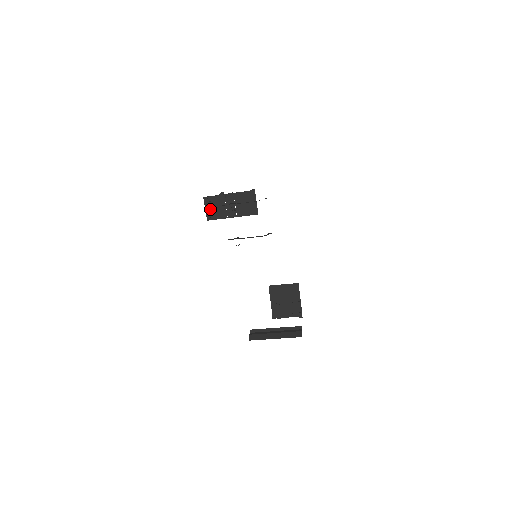
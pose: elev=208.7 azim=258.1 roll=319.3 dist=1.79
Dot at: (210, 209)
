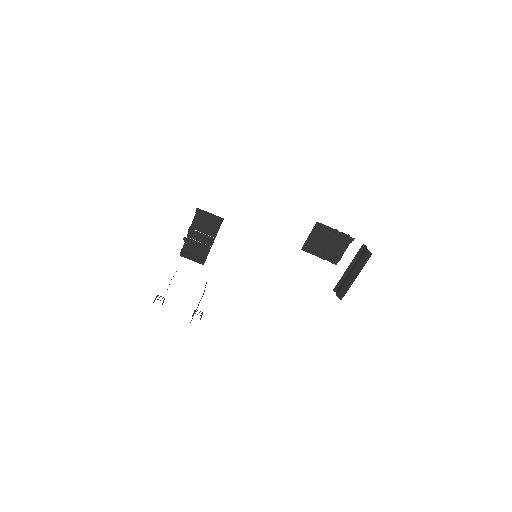
Dot at: (194, 257)
